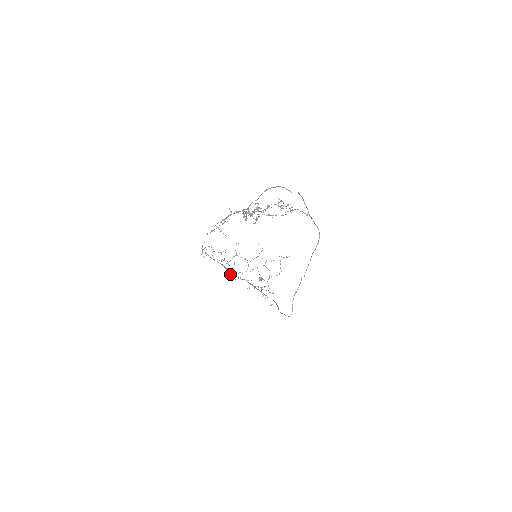
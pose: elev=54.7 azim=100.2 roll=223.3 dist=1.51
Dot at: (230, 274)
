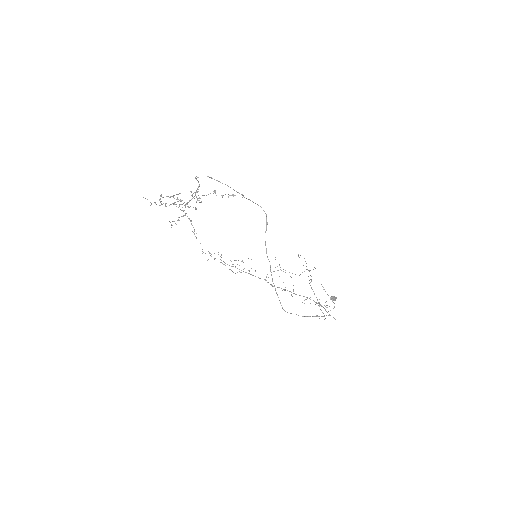
Dot at: occluded
